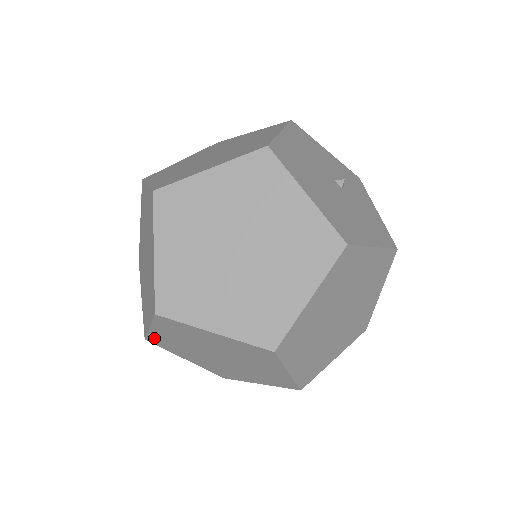
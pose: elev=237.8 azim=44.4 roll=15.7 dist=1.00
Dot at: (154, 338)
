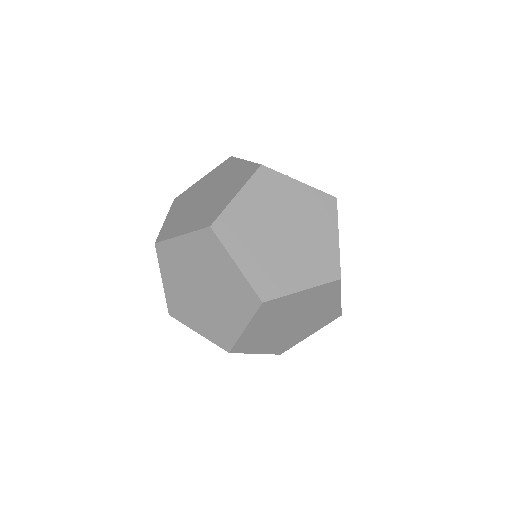
Dot at: (241, 343)
